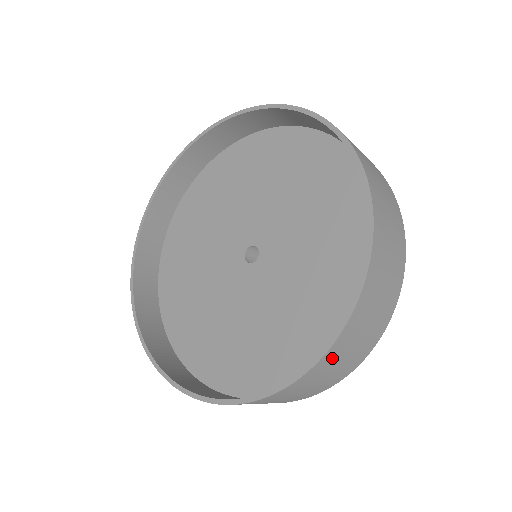
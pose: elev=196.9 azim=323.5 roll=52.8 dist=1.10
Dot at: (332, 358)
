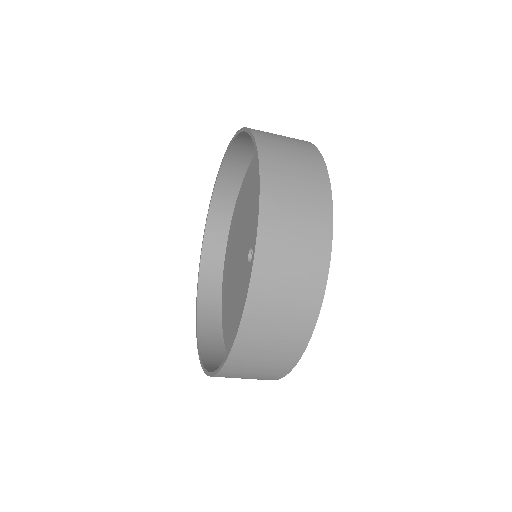
Dot at: (255, 329)
